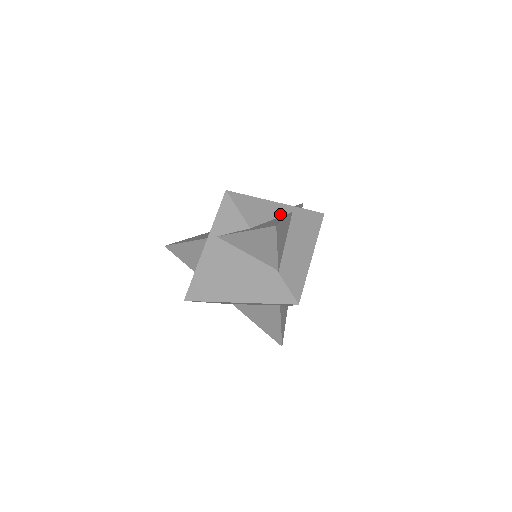
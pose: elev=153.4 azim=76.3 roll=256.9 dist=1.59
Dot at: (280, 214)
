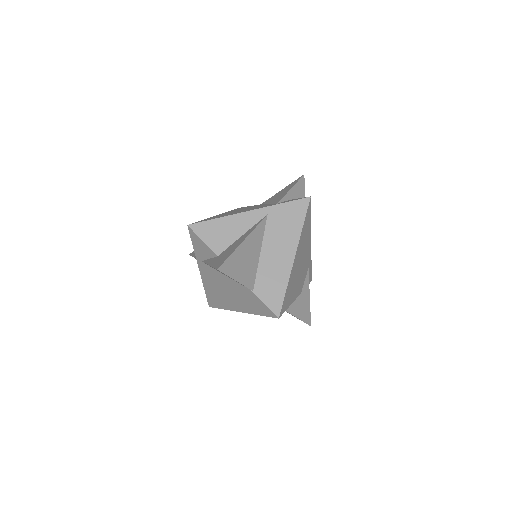
Dot at: (252, 224)
